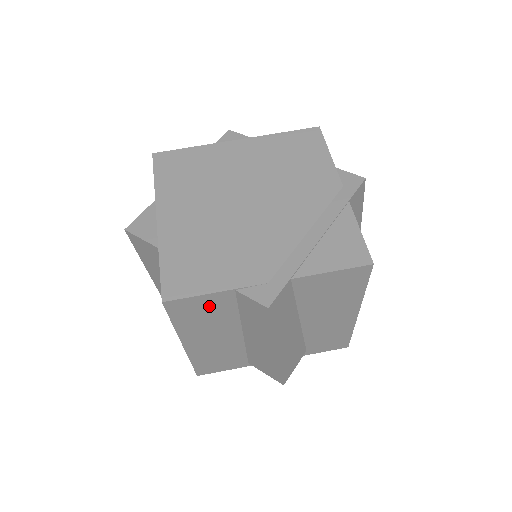
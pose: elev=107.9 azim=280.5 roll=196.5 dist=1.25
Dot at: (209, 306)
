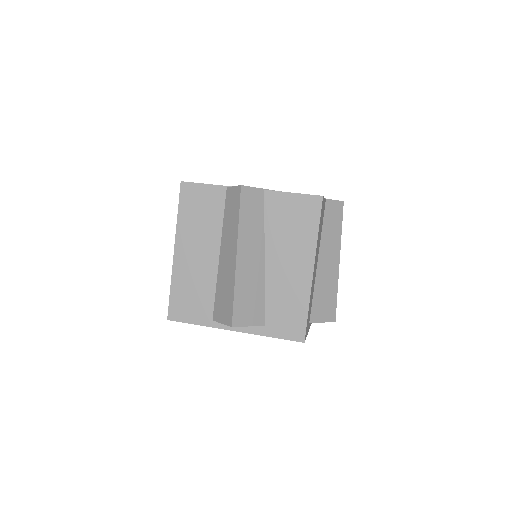
Dot at: (206, 201)
